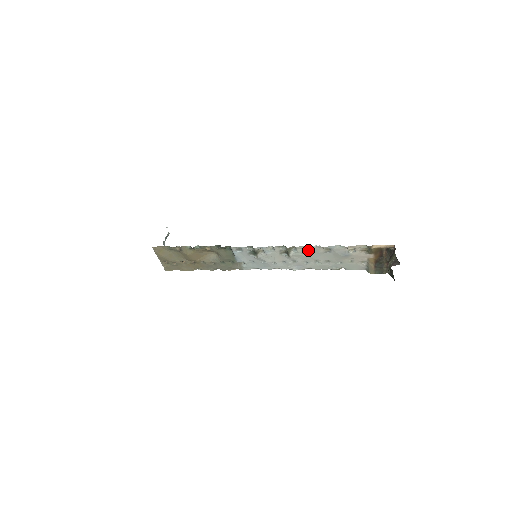
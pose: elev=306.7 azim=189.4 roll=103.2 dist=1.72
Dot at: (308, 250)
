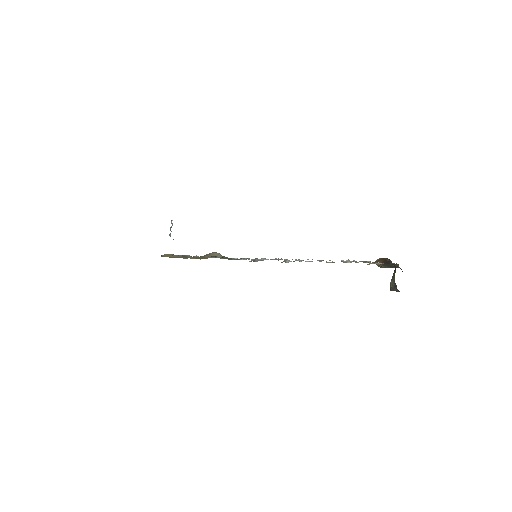
Dot at: (303, 260)
